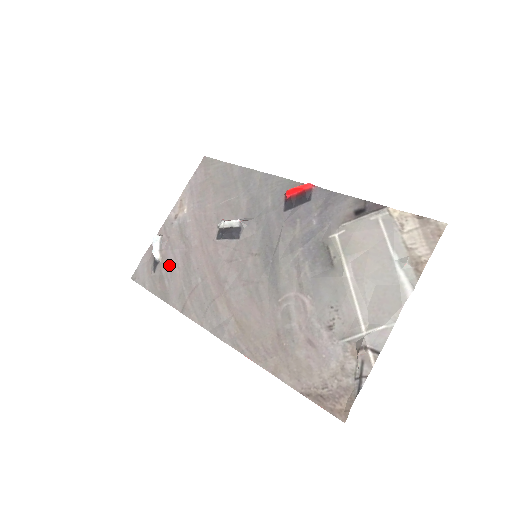
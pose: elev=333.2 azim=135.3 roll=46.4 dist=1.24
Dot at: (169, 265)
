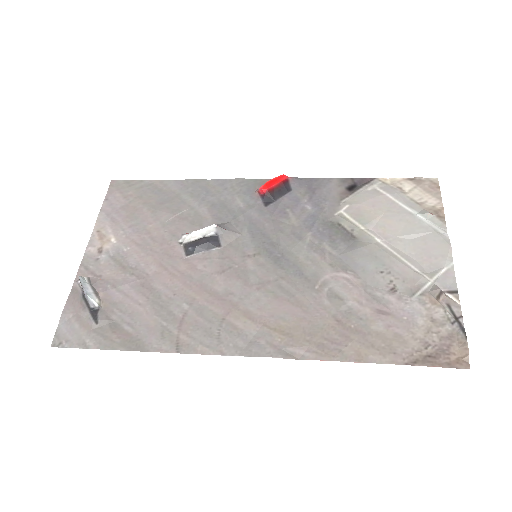
Dot at: (120, 306)
